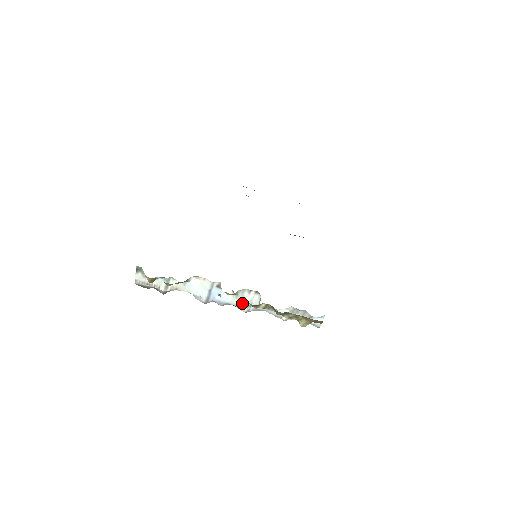
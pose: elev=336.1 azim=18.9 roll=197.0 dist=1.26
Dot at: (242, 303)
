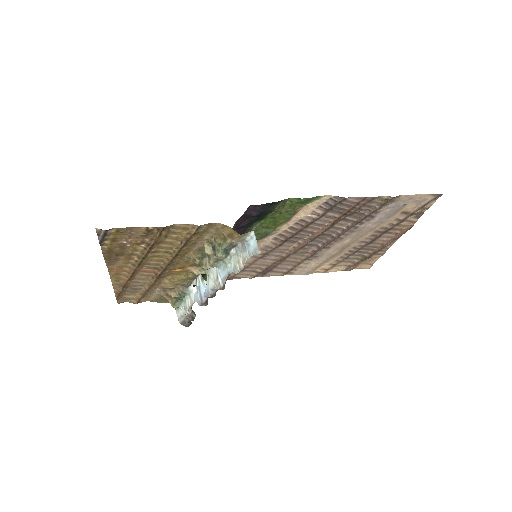
Dot at: (214, 280)
